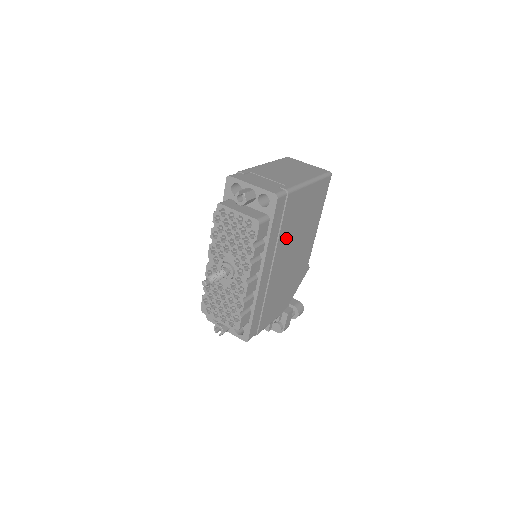
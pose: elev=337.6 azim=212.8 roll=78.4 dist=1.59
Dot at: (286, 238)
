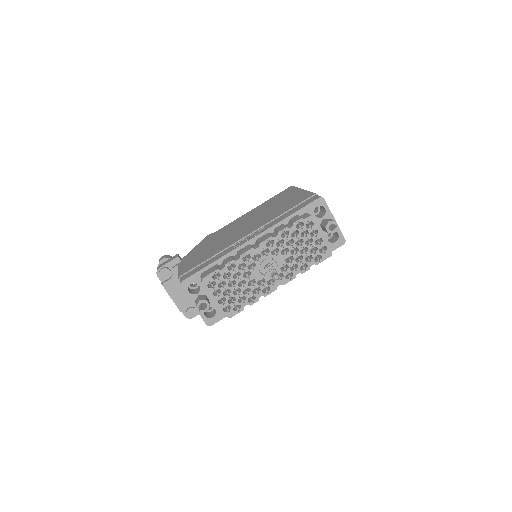
Dot at: occluded
